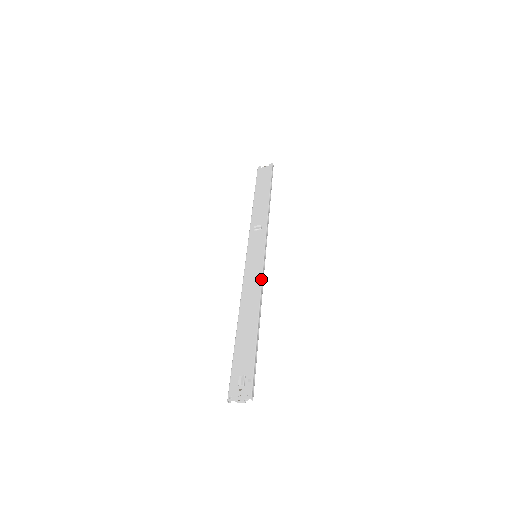
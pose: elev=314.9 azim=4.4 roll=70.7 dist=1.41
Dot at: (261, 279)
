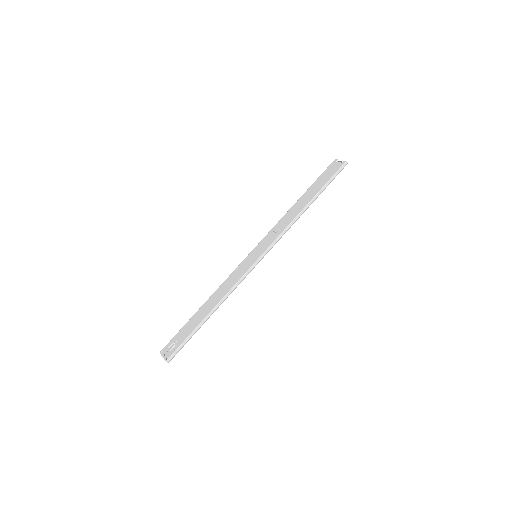
Dot at: (238, 280)
